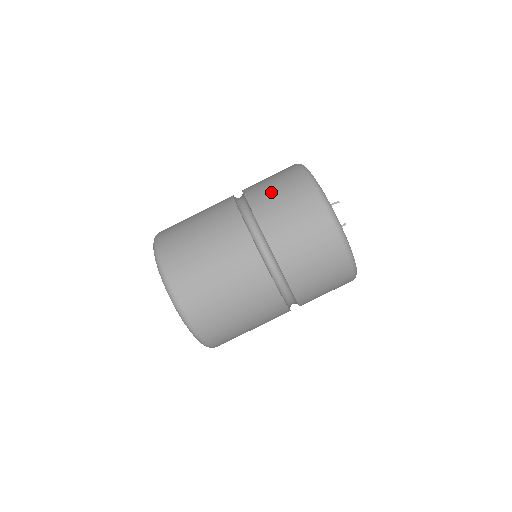
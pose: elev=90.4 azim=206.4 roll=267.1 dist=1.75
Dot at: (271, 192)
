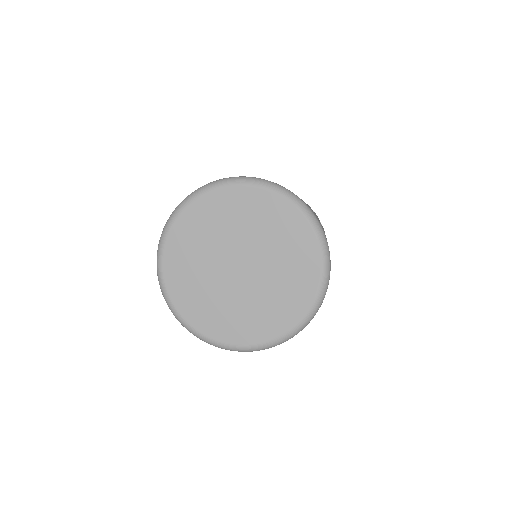
Dot at: occluded
